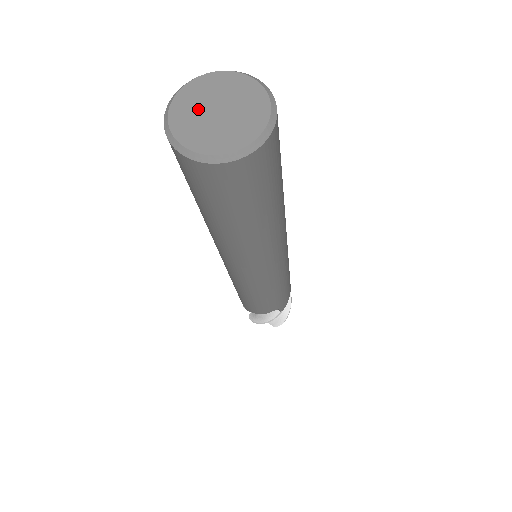
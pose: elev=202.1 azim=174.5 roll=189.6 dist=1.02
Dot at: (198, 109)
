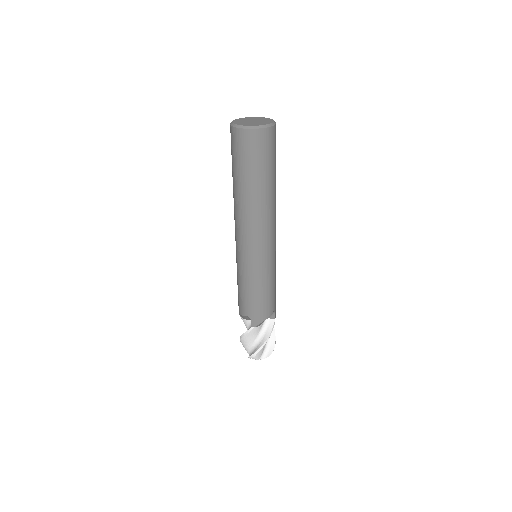
Dot at: (249, 120)
